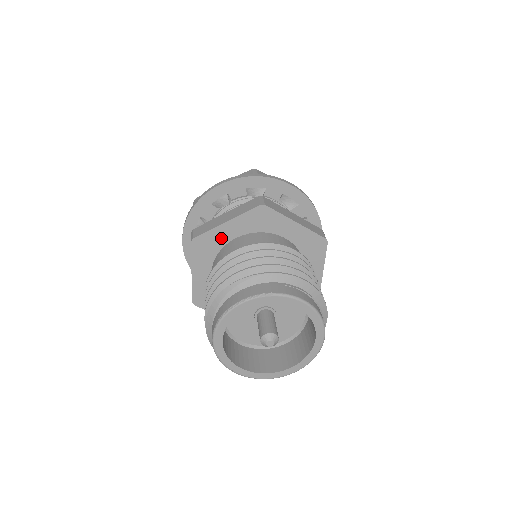
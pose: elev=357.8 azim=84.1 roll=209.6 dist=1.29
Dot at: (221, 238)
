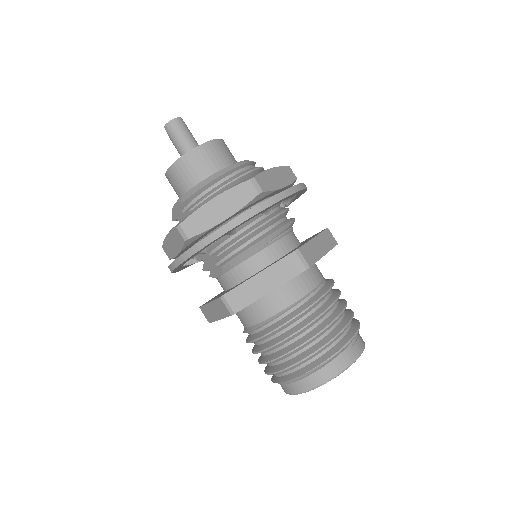
Dot at: occluded
